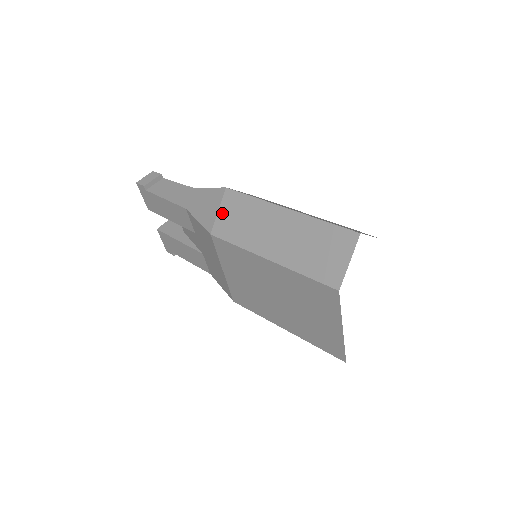
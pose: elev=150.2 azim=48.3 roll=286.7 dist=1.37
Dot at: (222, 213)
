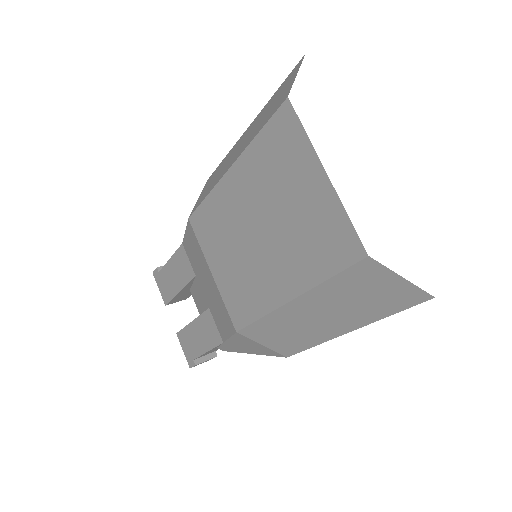
Dot at: (201, 195)
